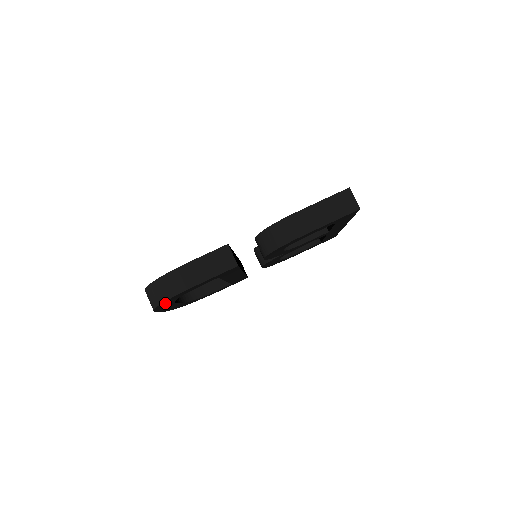
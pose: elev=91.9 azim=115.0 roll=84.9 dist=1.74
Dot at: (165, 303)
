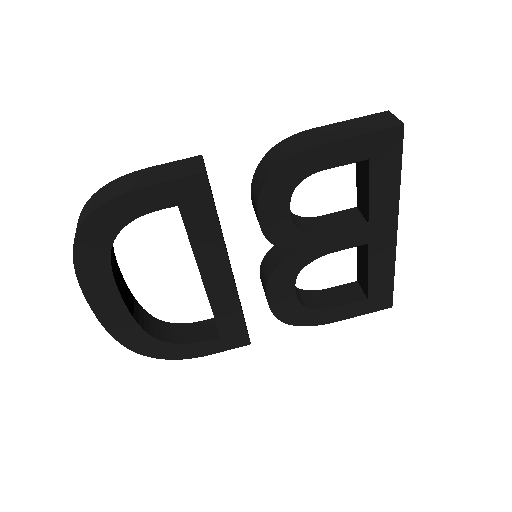
Dot at: (90, 240)
